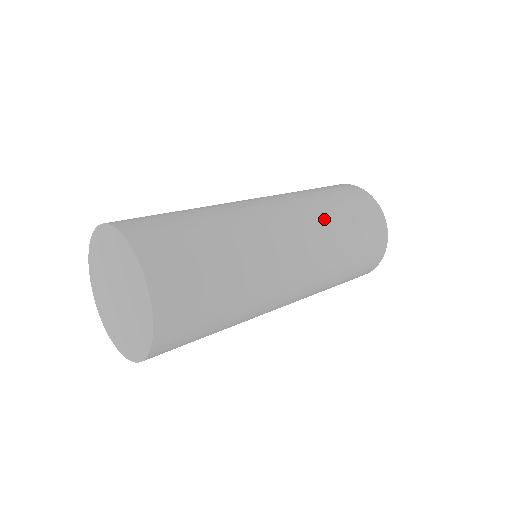
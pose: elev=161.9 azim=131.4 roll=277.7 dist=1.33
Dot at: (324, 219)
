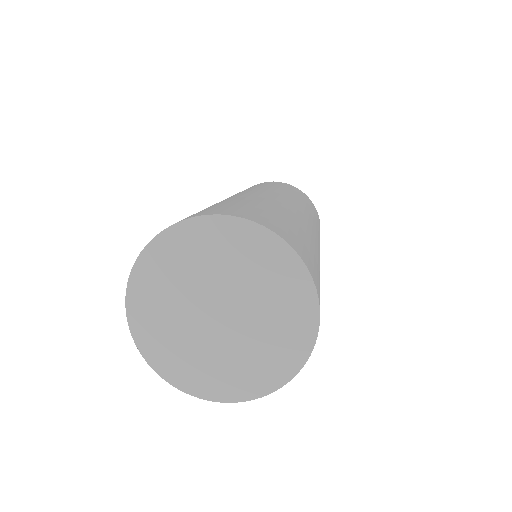
Dot at: occluded
